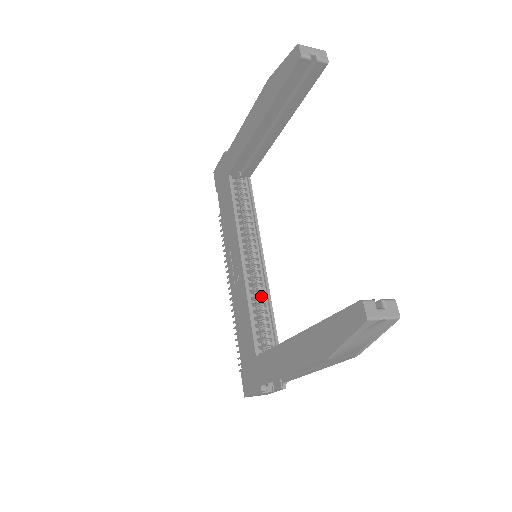
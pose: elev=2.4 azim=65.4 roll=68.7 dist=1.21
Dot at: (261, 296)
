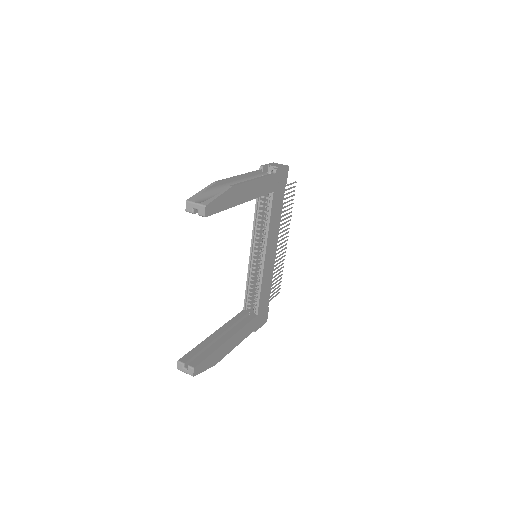
Dot at: (258, 278)
